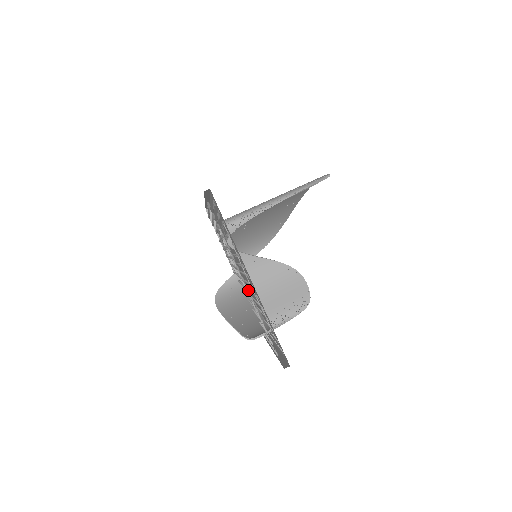
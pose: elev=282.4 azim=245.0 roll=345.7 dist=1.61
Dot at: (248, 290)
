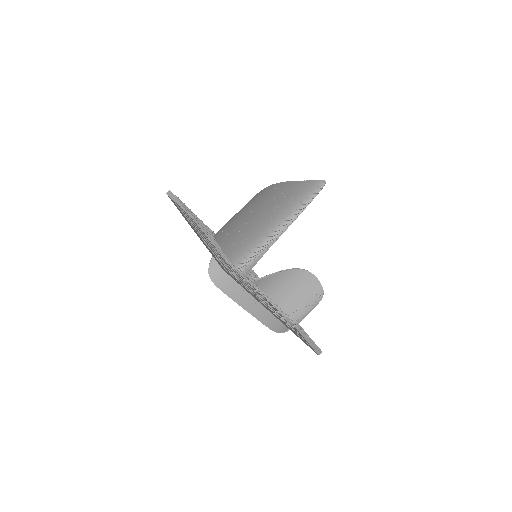
Dot at: (277, 316)
